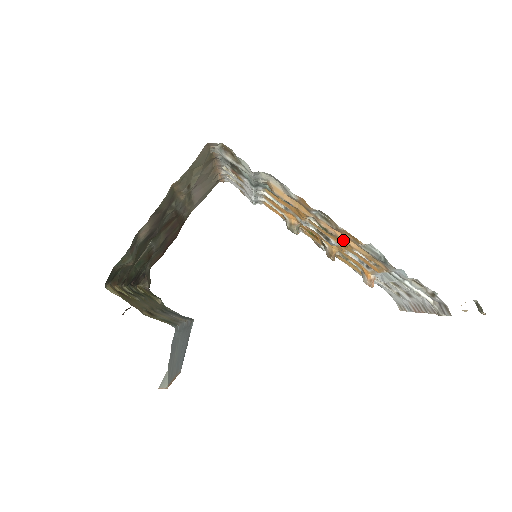
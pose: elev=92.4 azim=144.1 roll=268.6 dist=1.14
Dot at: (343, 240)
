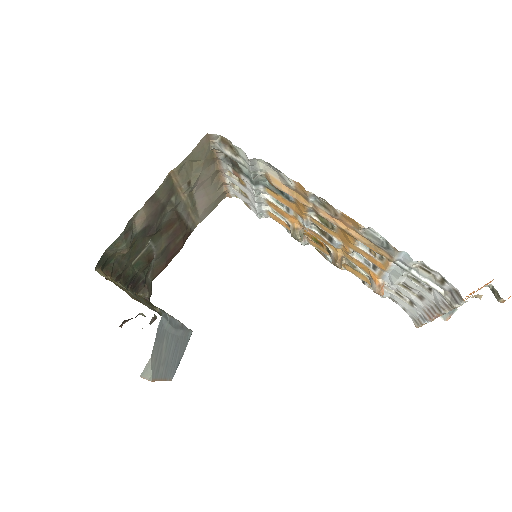
Dot at: (343, 230)
